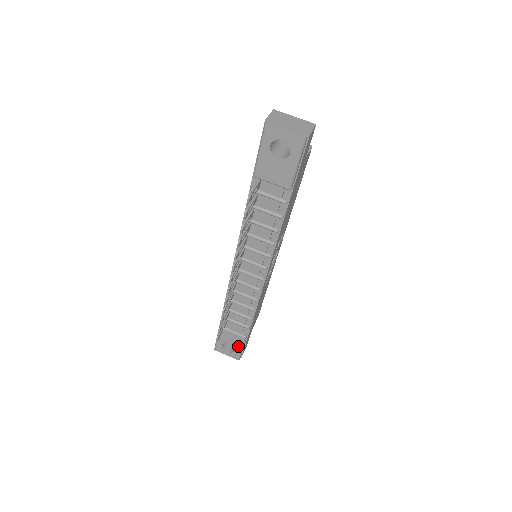
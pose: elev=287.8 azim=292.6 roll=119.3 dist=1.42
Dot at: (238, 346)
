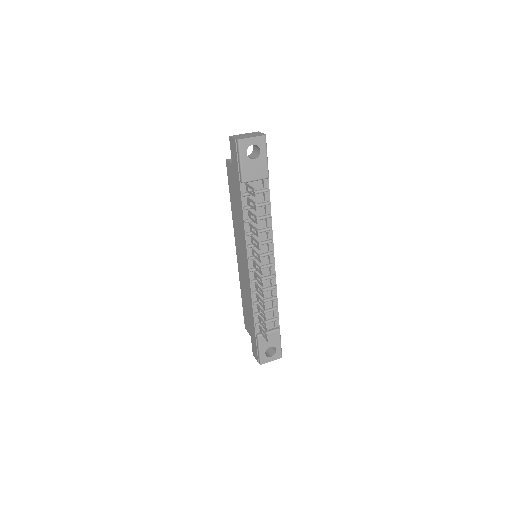
Dot at: (277, 343)
